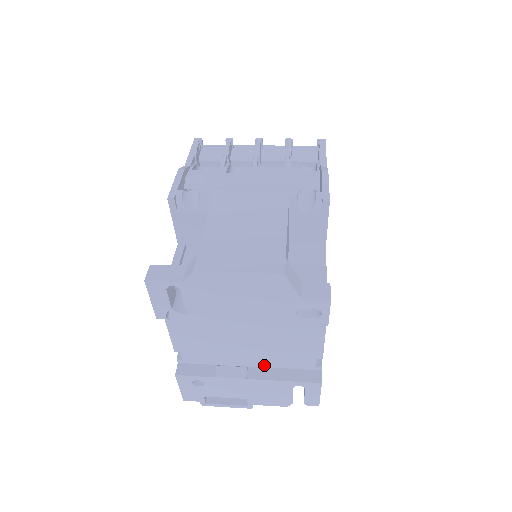
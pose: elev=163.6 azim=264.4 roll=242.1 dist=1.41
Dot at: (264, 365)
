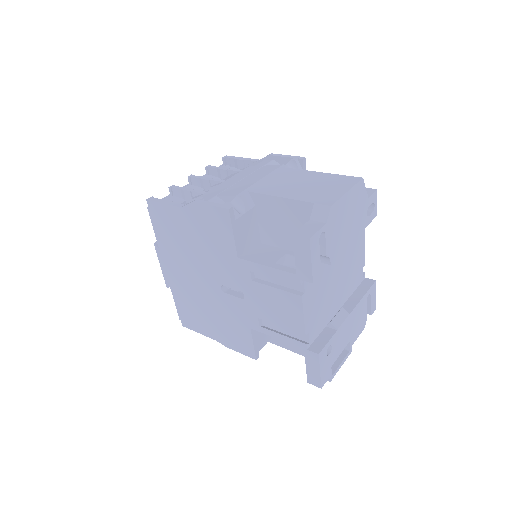
Dot at: (345, 300)
